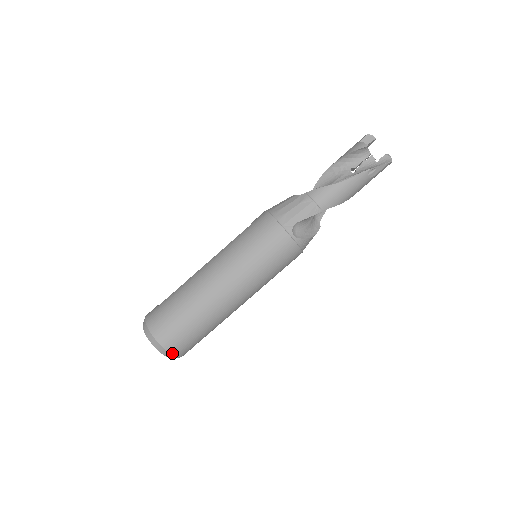
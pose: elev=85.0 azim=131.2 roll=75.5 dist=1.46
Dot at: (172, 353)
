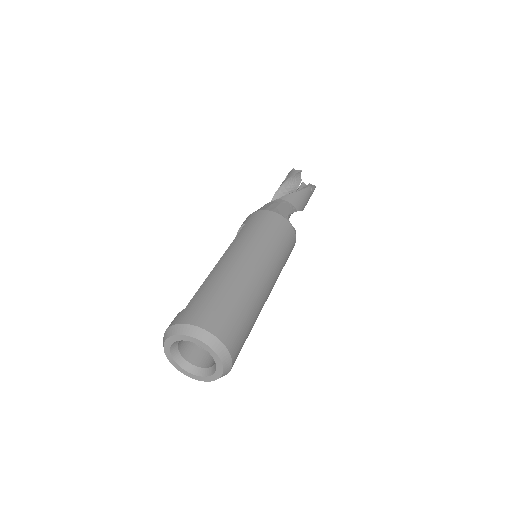
Dot at: (231, 354)
